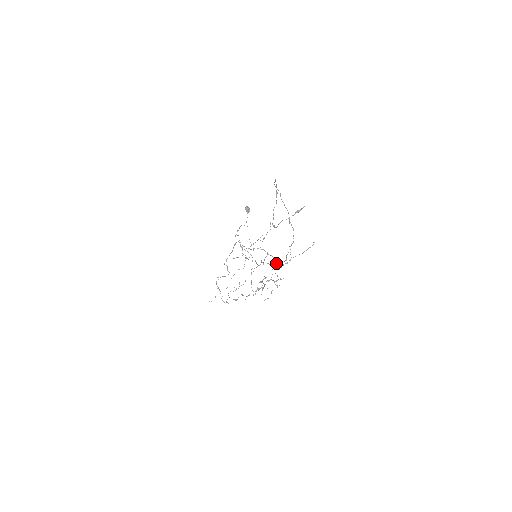
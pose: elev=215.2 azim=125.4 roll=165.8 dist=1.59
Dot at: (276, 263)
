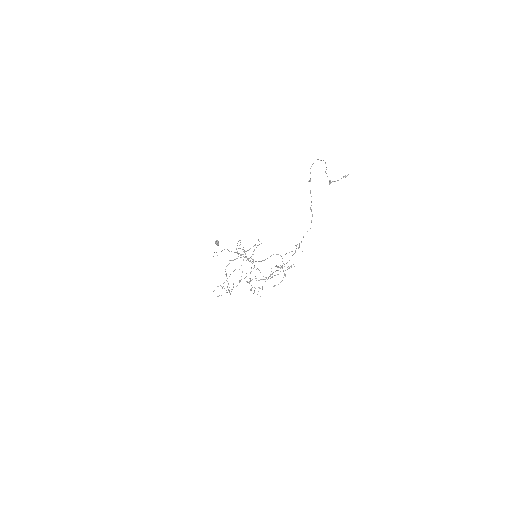
Dot at: (286, 253)
